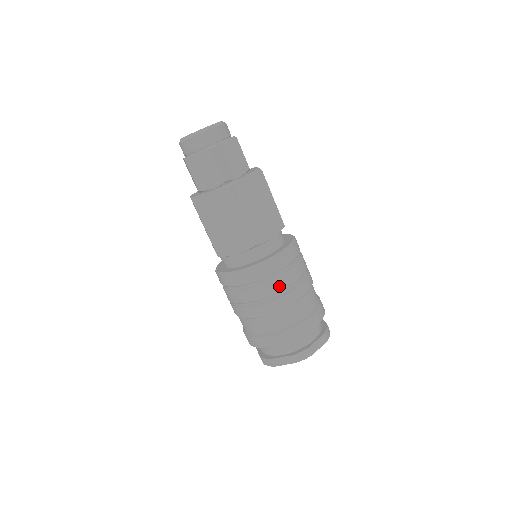
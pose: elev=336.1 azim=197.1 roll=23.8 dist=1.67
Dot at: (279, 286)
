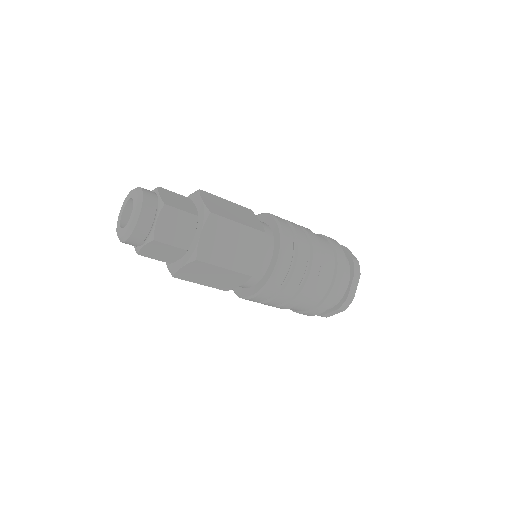
Dot at: (304, 241)
